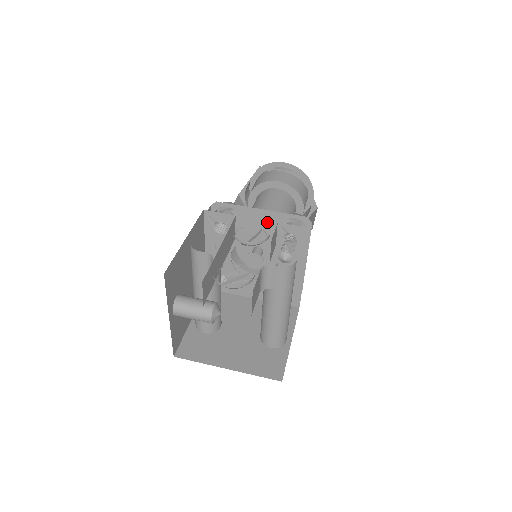
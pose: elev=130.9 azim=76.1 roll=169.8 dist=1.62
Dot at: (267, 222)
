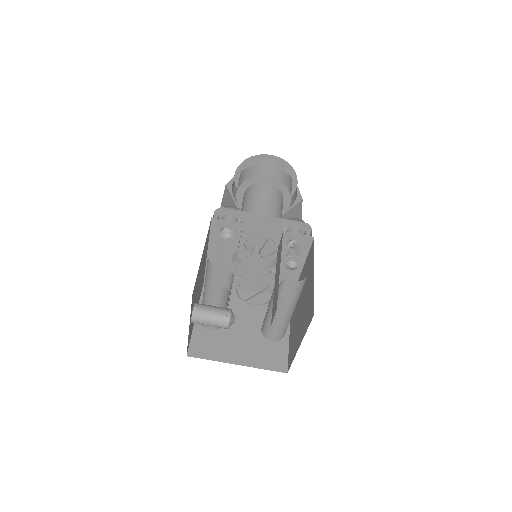
Dot at: (273, 230)
